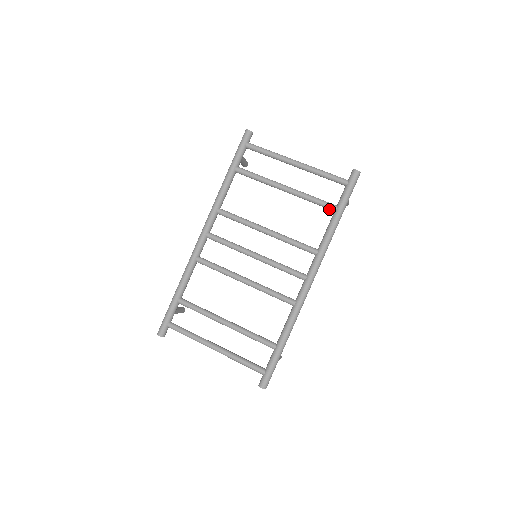
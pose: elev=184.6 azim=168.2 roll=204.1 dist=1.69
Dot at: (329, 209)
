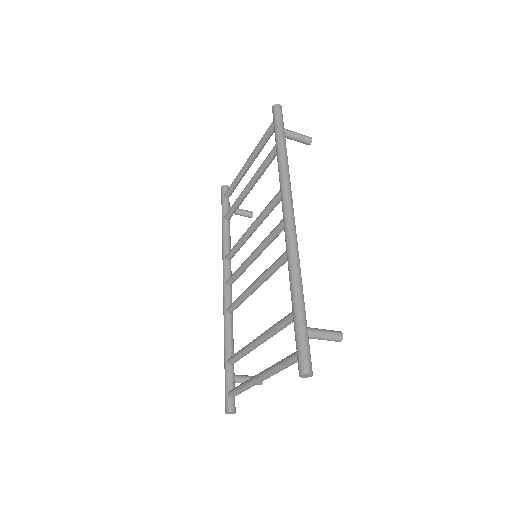
Dot at: (275, 154)
